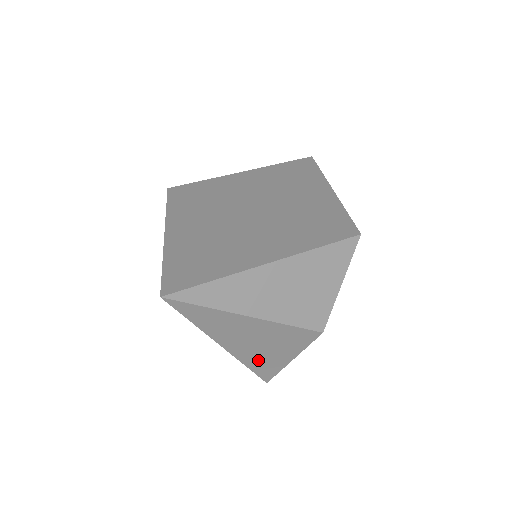
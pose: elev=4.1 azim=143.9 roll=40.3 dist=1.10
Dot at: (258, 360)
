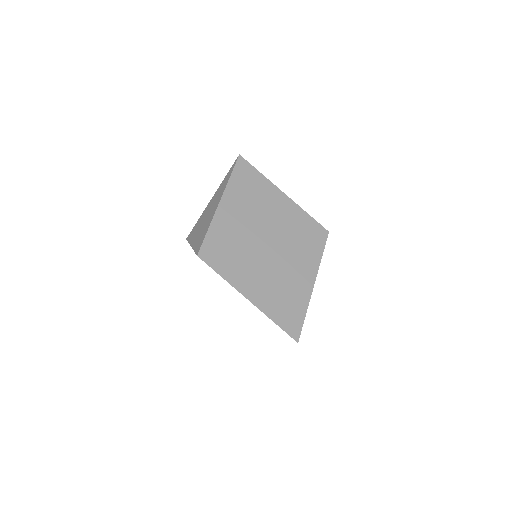
Dot at: occluded
